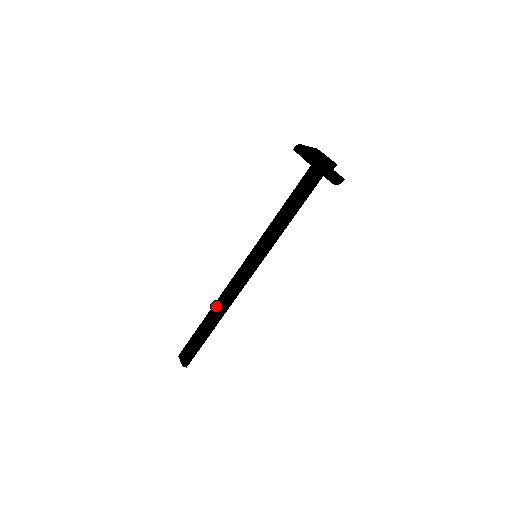
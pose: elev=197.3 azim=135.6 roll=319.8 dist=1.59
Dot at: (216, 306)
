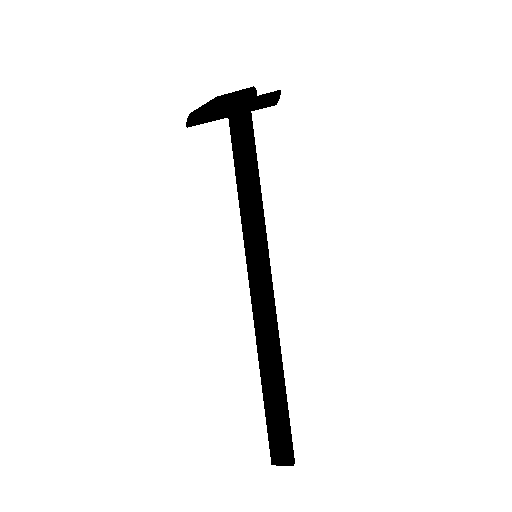
Dot at: (263, 355)
